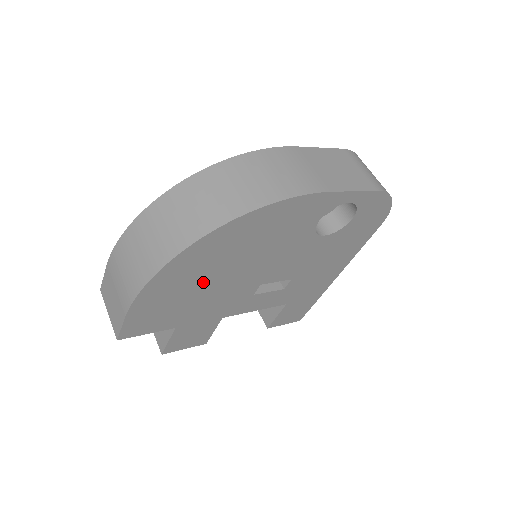
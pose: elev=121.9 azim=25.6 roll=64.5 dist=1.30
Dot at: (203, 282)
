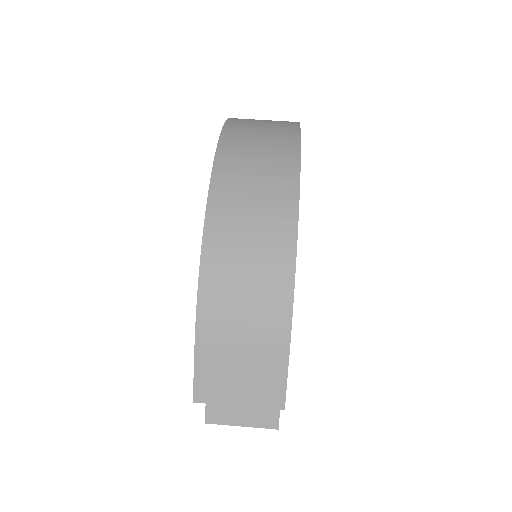
Dot at: occluded
